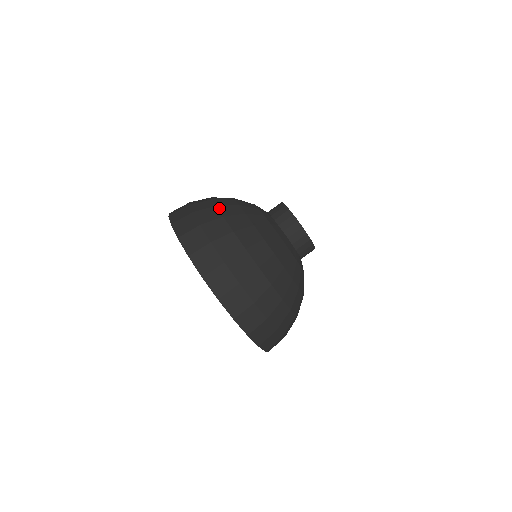
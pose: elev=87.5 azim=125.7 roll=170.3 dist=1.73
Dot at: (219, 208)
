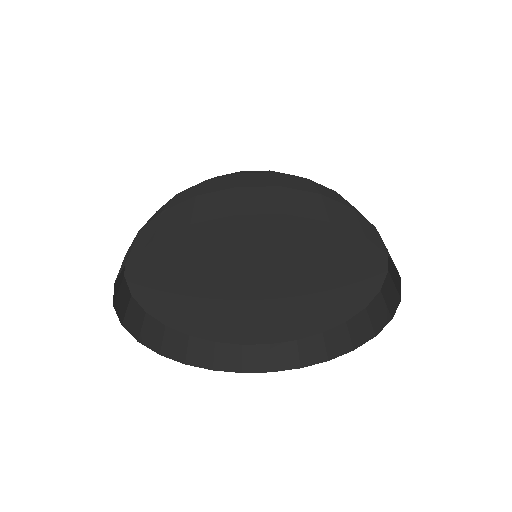
Dot at: (248, 172)
